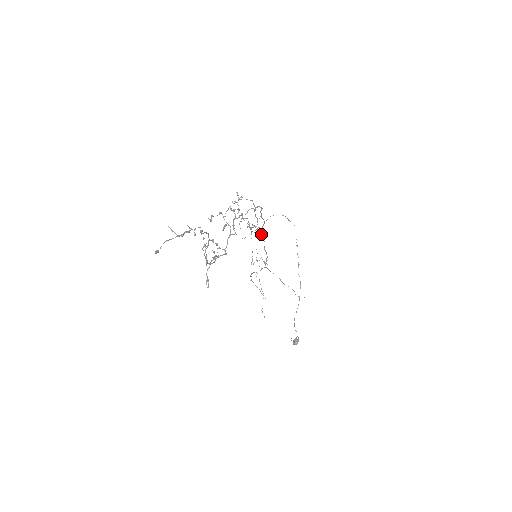
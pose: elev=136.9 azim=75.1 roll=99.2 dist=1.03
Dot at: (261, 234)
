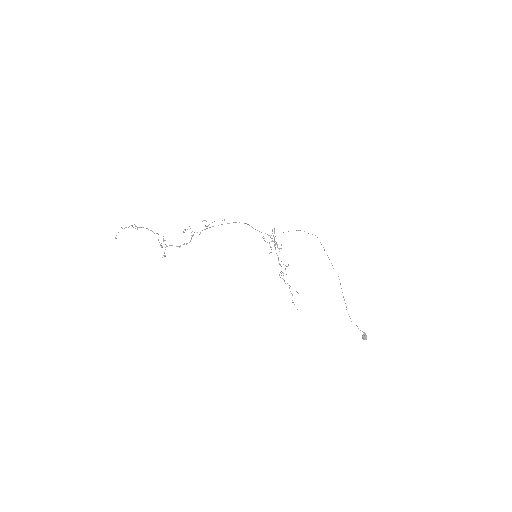
Dot at: occluded
